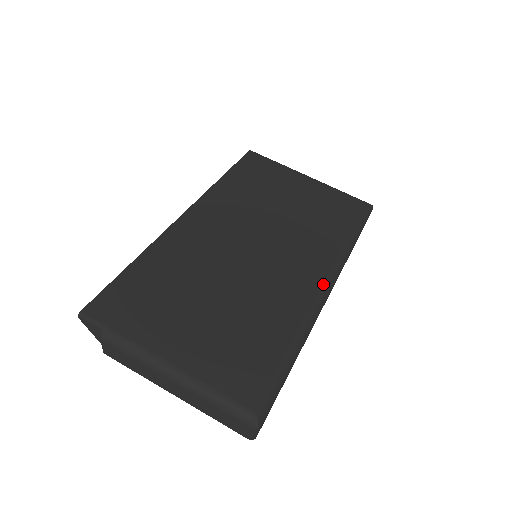
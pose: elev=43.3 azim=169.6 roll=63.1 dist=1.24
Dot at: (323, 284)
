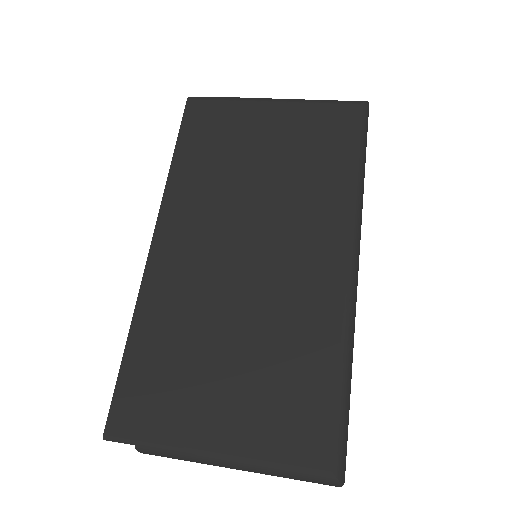
Dot at: (347, 261)
